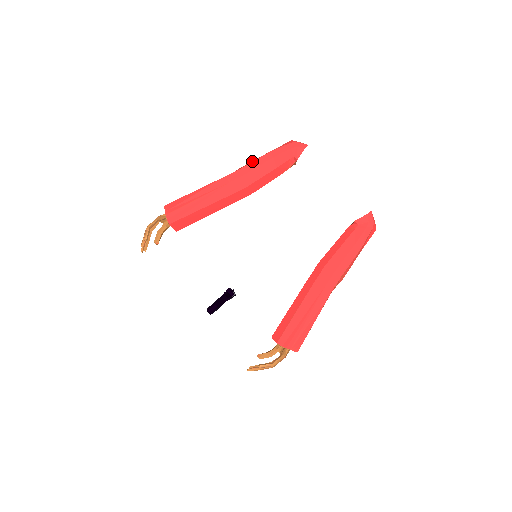
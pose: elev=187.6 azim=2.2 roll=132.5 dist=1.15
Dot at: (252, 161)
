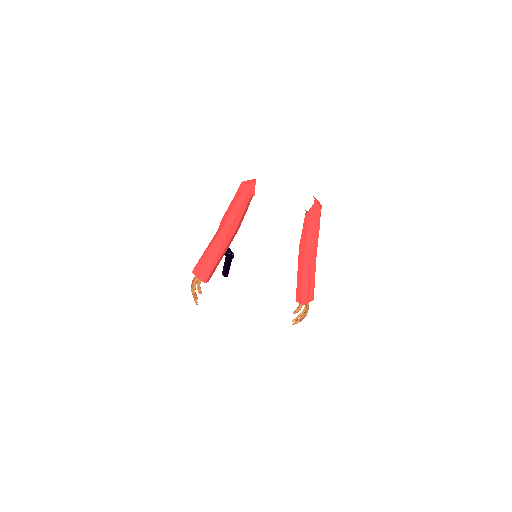
Dot at: (228, 214)
